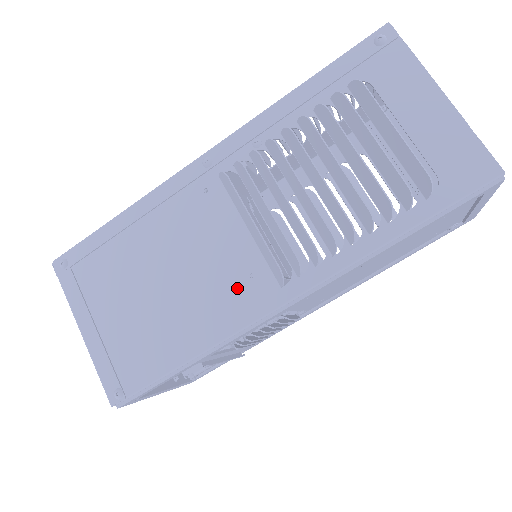
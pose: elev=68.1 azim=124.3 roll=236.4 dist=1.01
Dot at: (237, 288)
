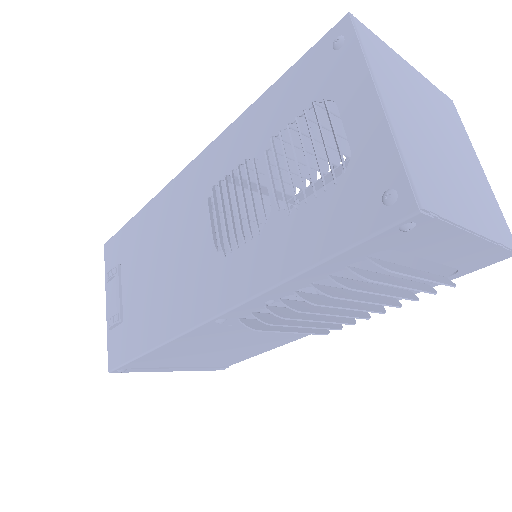
Dot at: (288, 335)
